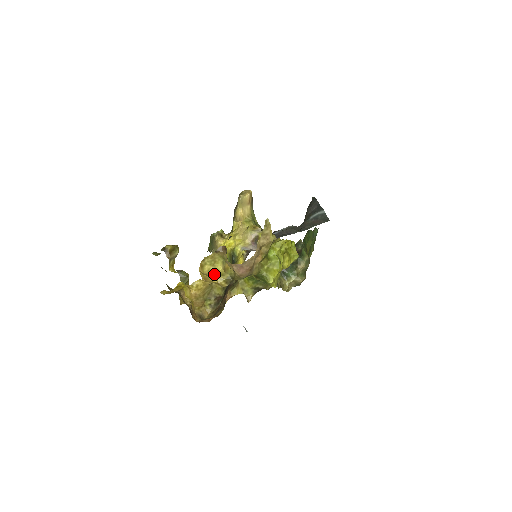
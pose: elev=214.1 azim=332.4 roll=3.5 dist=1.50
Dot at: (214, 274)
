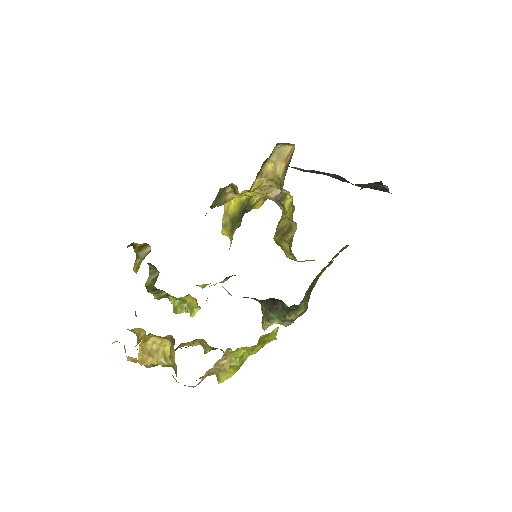
Dot at: (157, 352)
